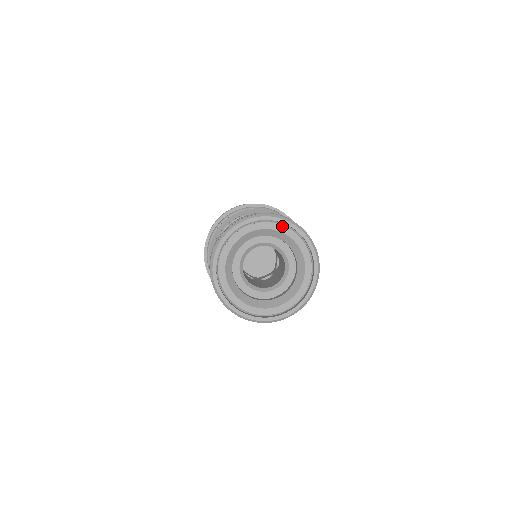
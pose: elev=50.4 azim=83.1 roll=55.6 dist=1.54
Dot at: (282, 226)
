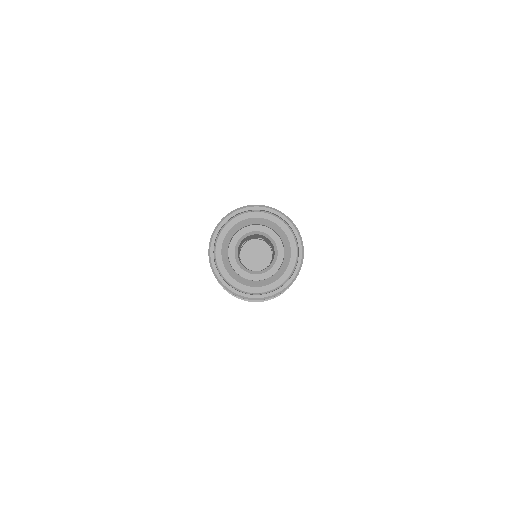
Dot at: (253, 212)
